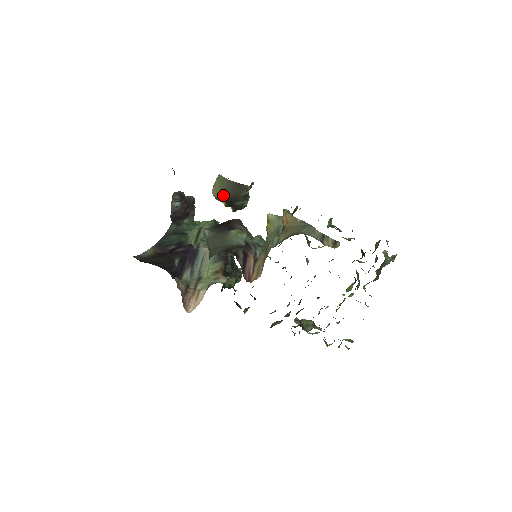
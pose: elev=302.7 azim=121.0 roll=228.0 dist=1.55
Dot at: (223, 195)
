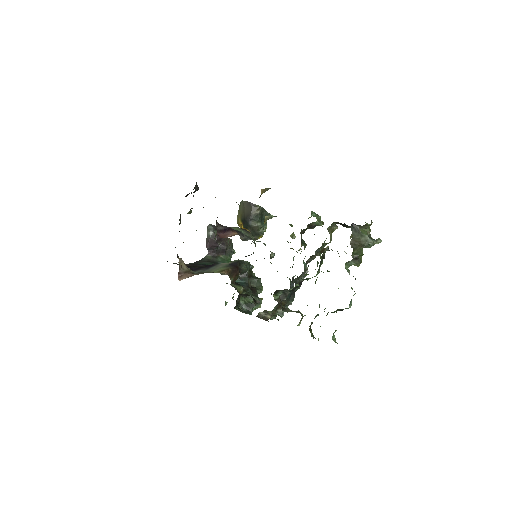
Dot at: (240, 217)
